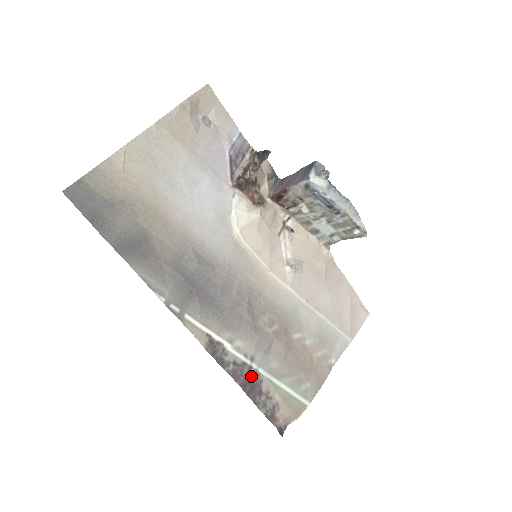
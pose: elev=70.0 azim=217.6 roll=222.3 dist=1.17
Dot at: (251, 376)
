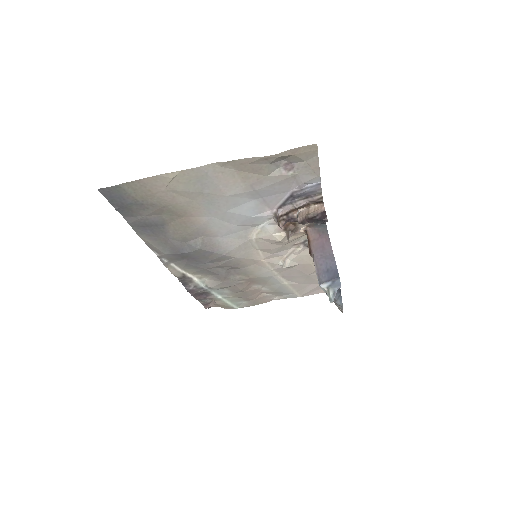
Dot at: (204, 292)
